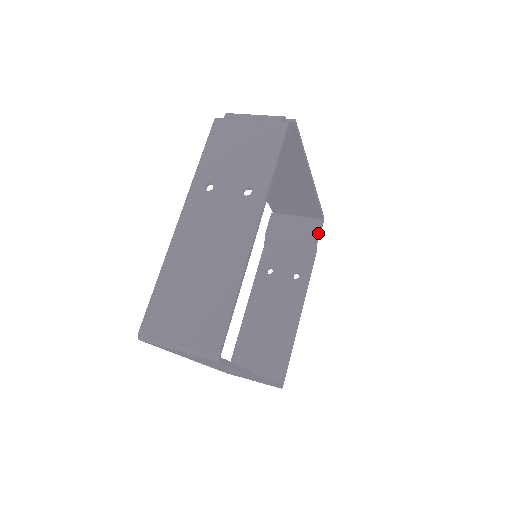
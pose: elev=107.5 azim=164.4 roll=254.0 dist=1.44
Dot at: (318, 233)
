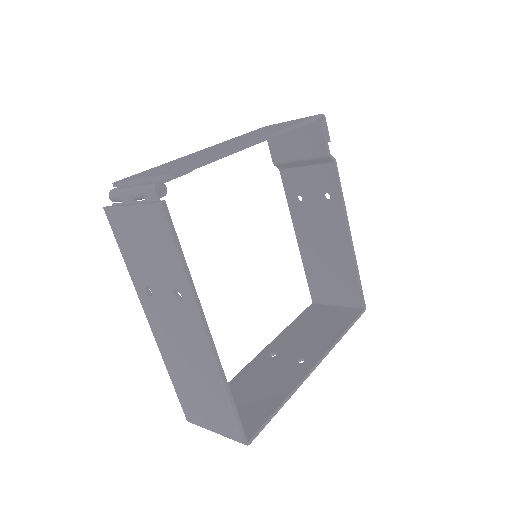
Dot at: (324, 141)
